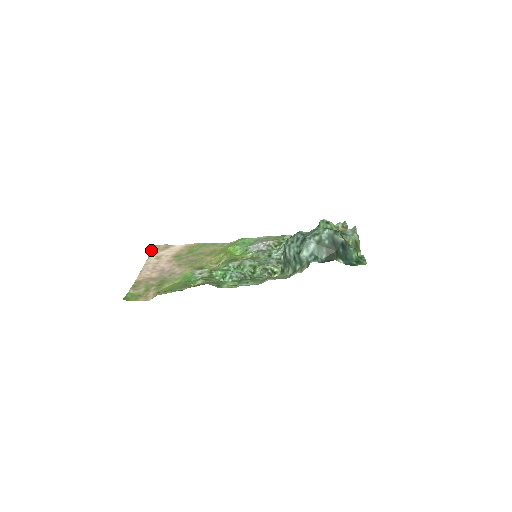
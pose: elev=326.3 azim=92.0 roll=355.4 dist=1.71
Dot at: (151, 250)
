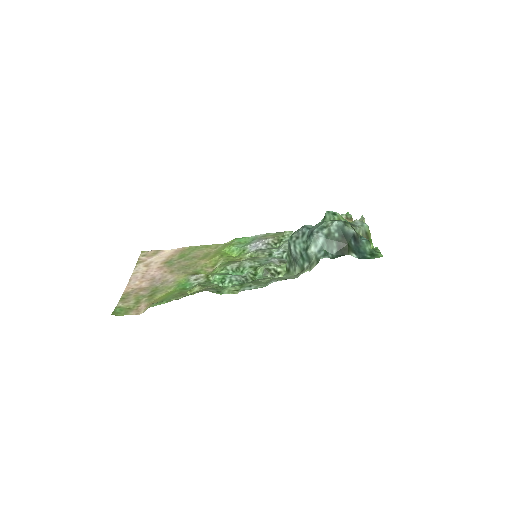
Dot at: occluded
